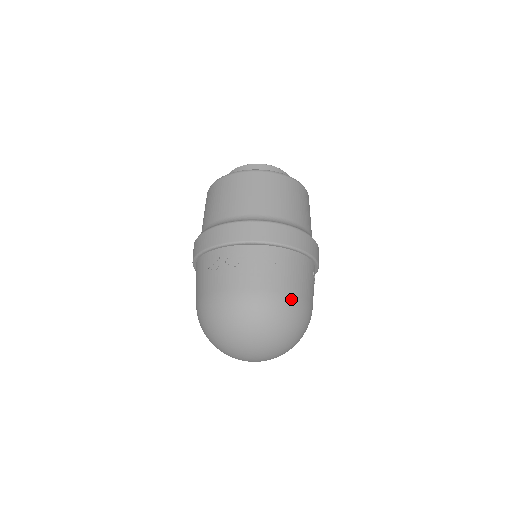
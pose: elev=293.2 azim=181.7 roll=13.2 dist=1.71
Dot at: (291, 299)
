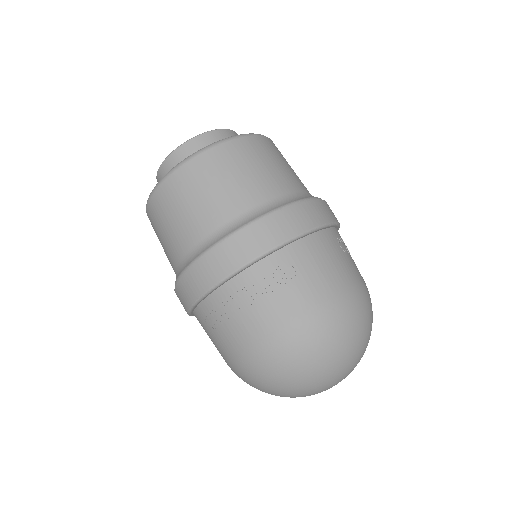
Dot at: (333, 305)
